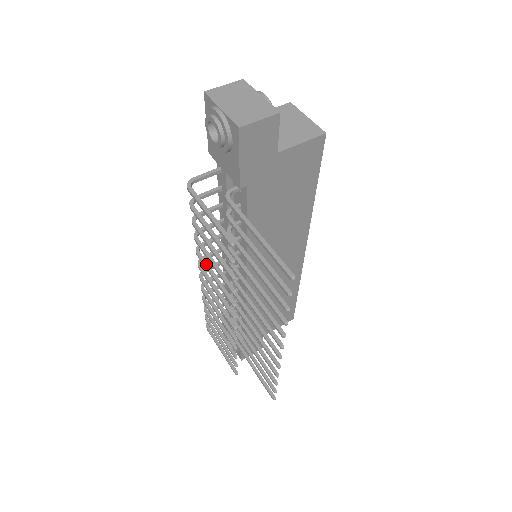
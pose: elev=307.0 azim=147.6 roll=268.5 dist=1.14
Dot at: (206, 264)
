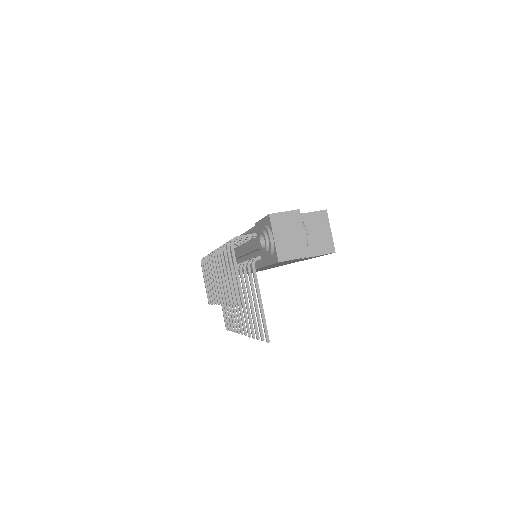
Dot at: (221, 265)
